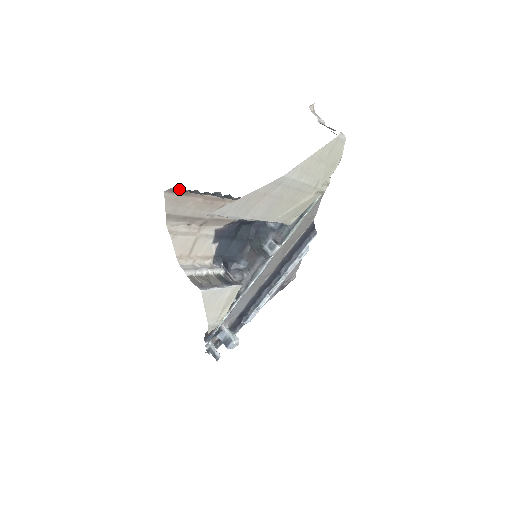
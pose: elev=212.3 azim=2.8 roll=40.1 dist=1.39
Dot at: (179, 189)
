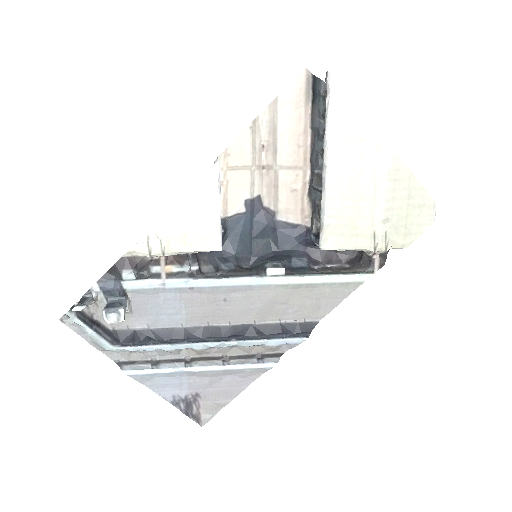
Dot at: (311, 86)
